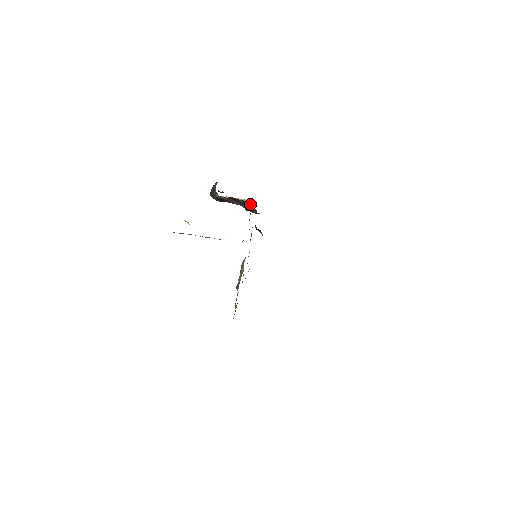
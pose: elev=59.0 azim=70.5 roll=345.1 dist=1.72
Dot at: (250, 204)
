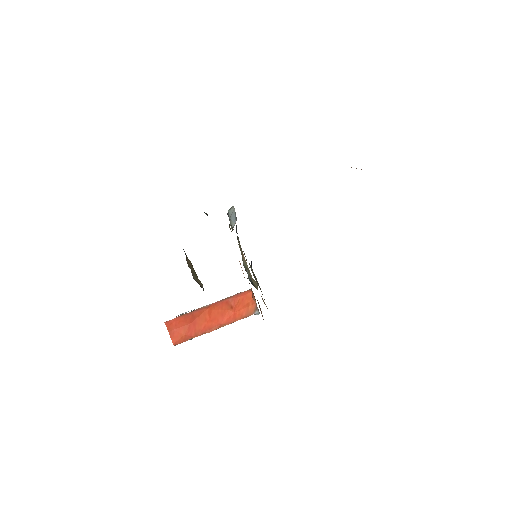
Dot at: occluded
